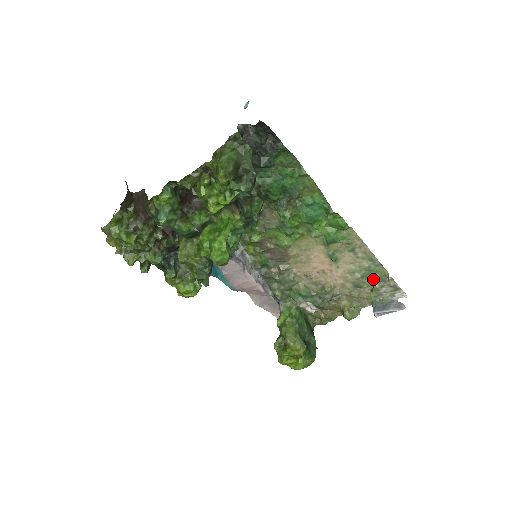
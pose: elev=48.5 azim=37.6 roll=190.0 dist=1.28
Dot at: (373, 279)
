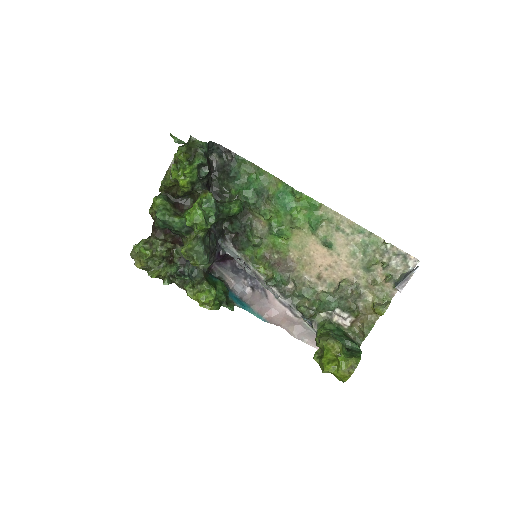
Dot at: (376, 253)
